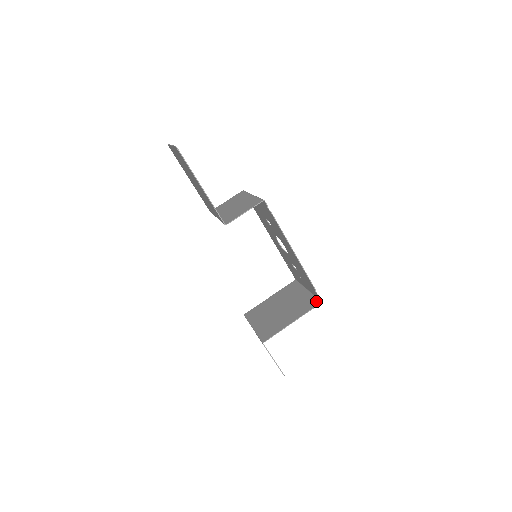
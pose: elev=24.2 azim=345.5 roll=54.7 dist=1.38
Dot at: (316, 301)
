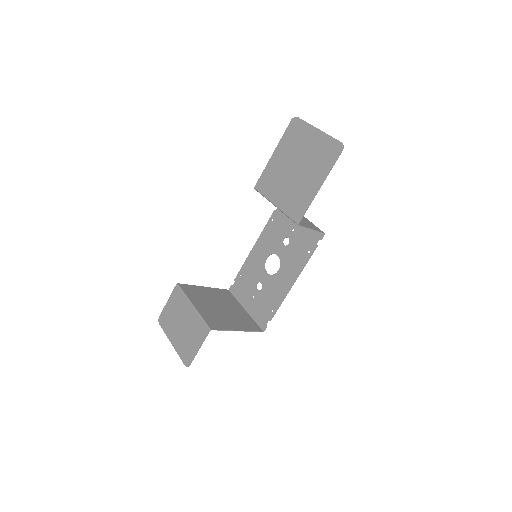
Dot at: (258, 327)
